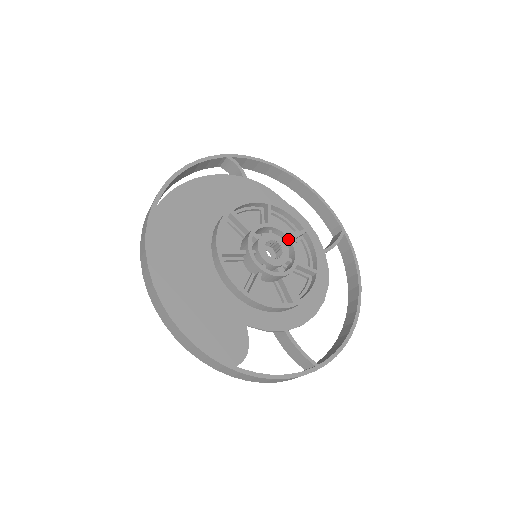
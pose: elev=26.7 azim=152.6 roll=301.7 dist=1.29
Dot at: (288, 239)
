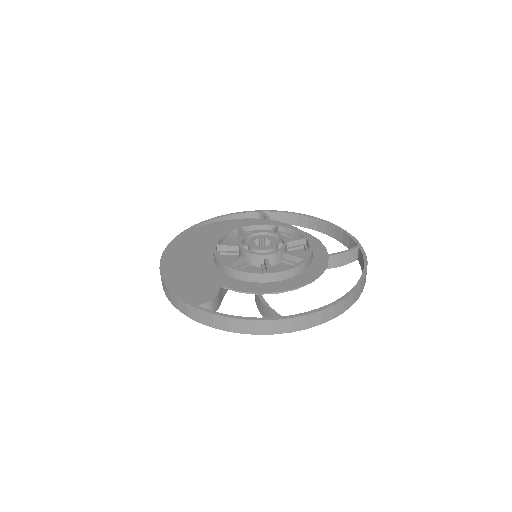
Dot at: (282, 239)
